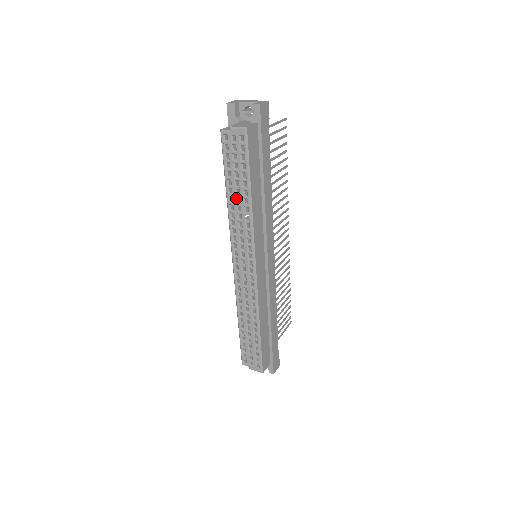
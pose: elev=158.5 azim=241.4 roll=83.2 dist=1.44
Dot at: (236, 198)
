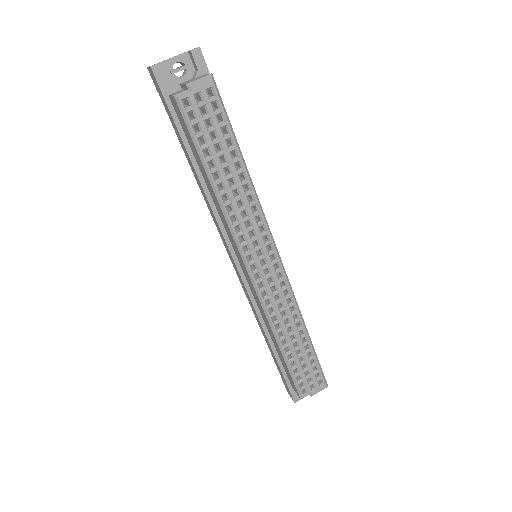
Dot at: (228, 181)
